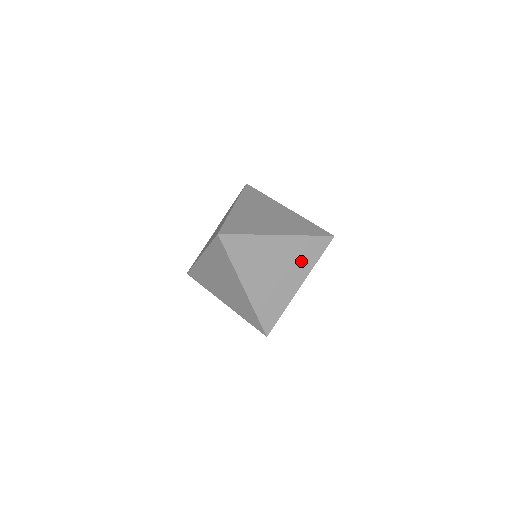
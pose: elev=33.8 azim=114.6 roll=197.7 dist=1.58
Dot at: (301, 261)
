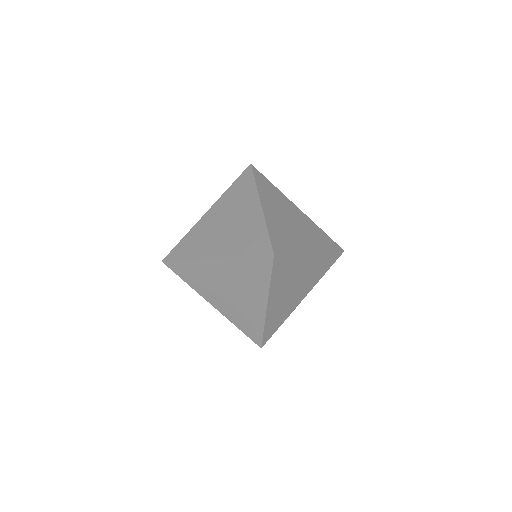
Dot at: (315, 276)
